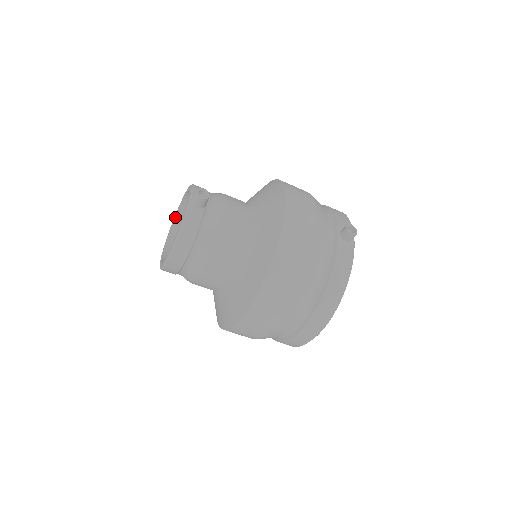
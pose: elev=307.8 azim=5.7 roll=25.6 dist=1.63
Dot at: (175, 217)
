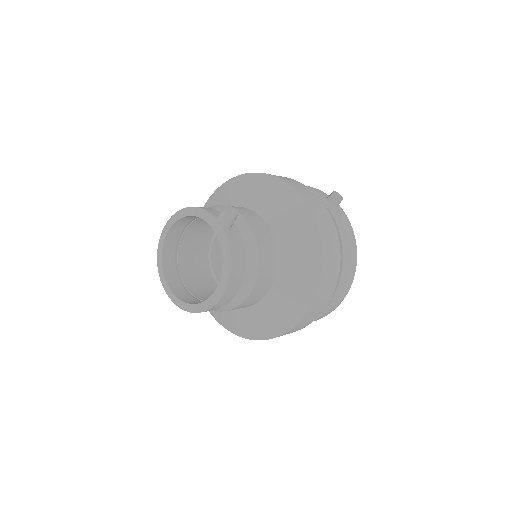
Dot at: (162, 253)
